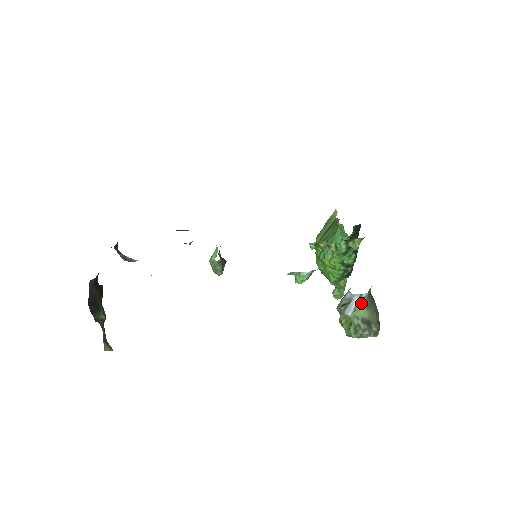
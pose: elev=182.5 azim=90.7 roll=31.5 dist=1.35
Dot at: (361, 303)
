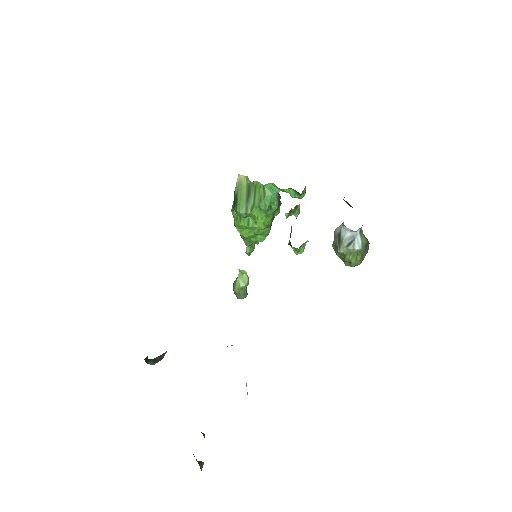
Dot at: (362, 234)
